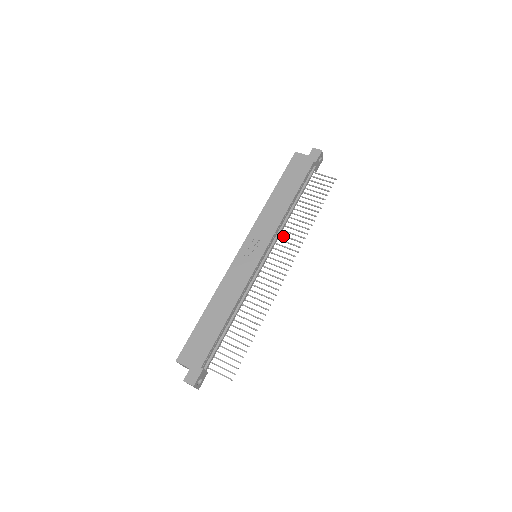
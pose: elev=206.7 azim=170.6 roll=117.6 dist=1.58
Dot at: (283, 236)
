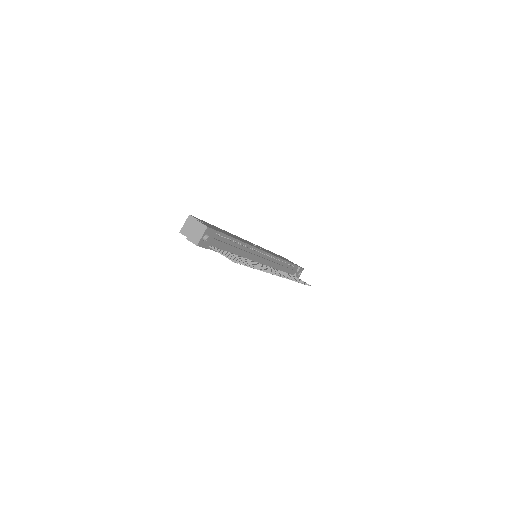
Dot at: occluded
